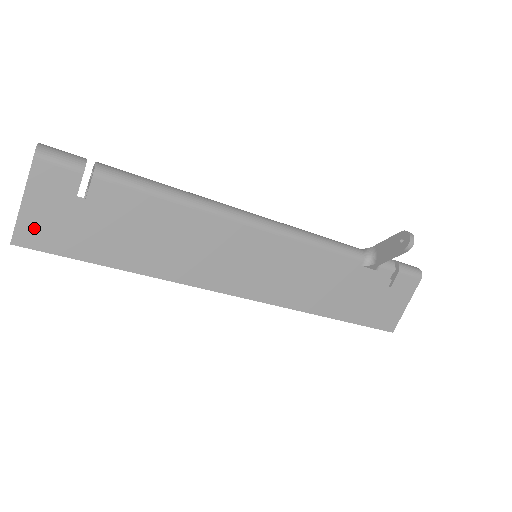
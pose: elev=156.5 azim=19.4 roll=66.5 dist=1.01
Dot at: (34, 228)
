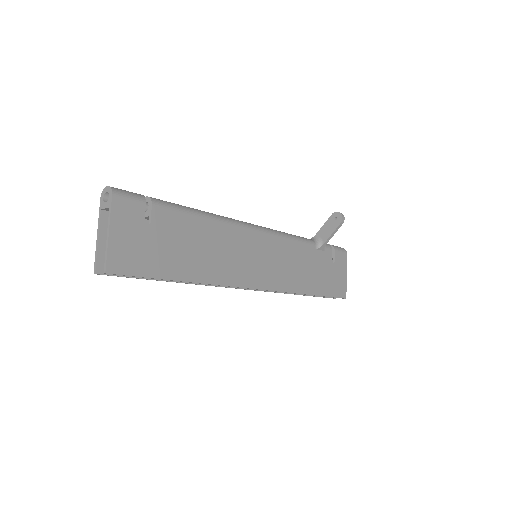
Dot at: (120, 255)
